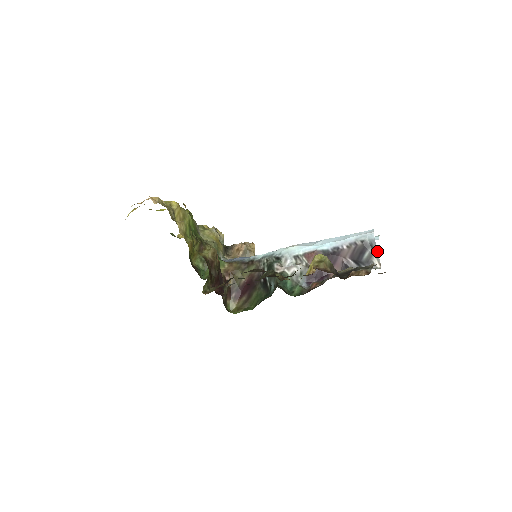
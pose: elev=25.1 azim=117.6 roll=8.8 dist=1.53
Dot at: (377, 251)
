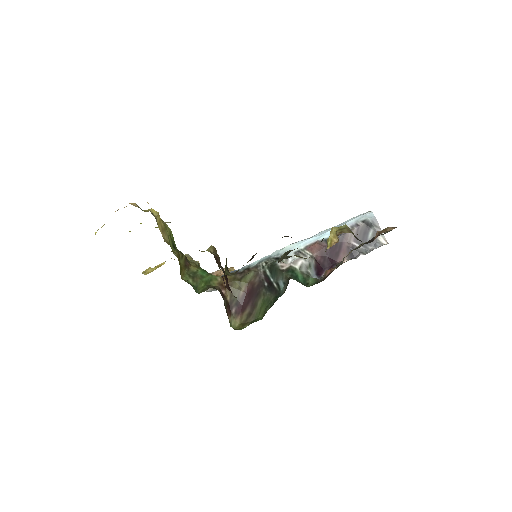
Dot at: (380, 228)
